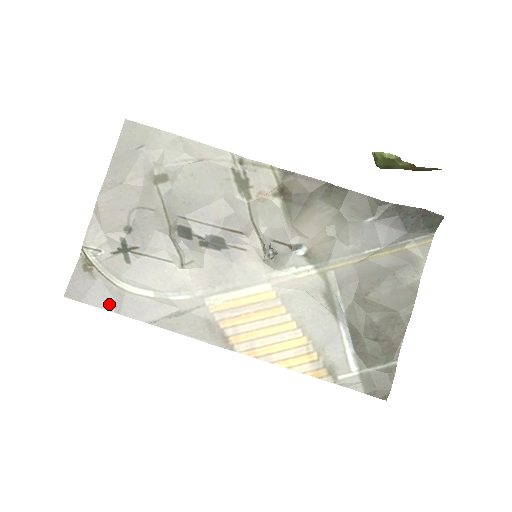
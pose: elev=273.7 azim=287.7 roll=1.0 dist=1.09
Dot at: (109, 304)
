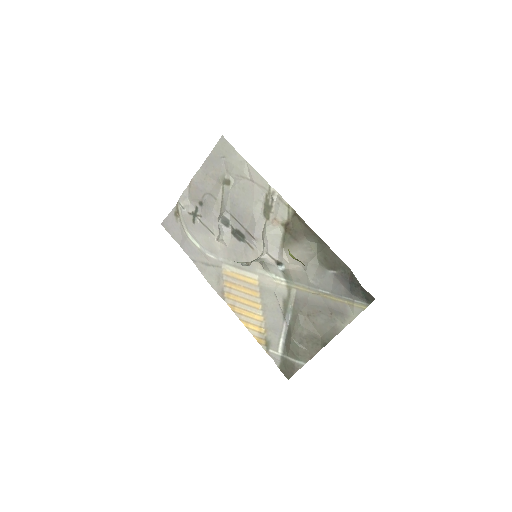
Dot at: (179, 240)
